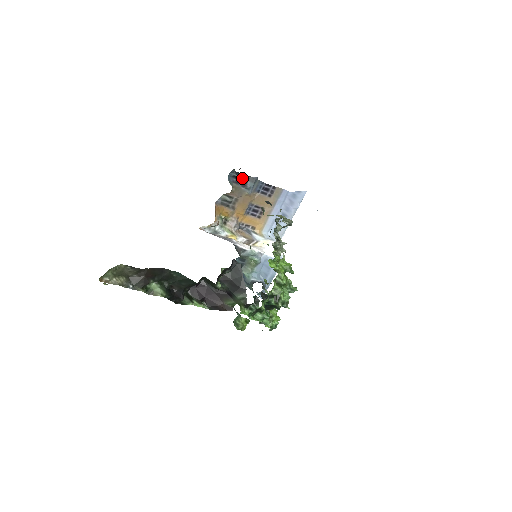
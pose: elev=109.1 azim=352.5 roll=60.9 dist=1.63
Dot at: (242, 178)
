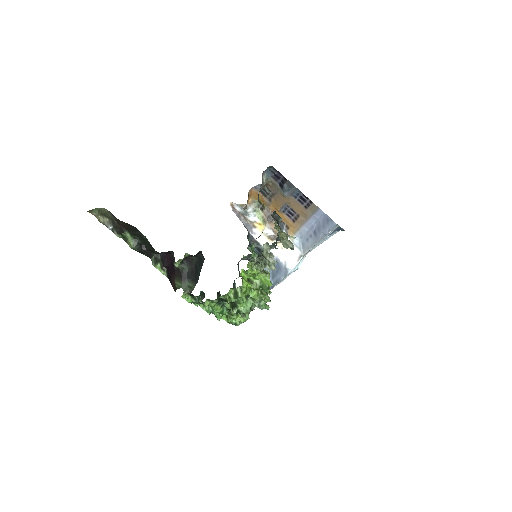
Dot at: (281, 177)
